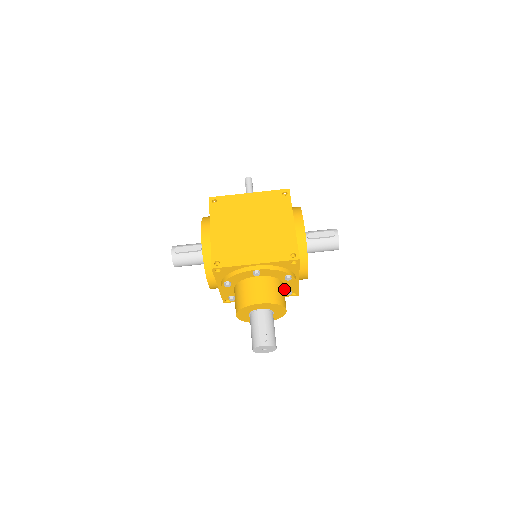
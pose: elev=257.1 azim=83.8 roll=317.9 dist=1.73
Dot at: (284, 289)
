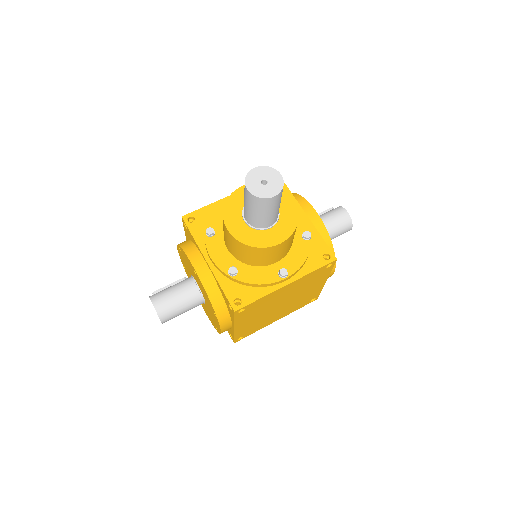
Dot at: (297, 233)
